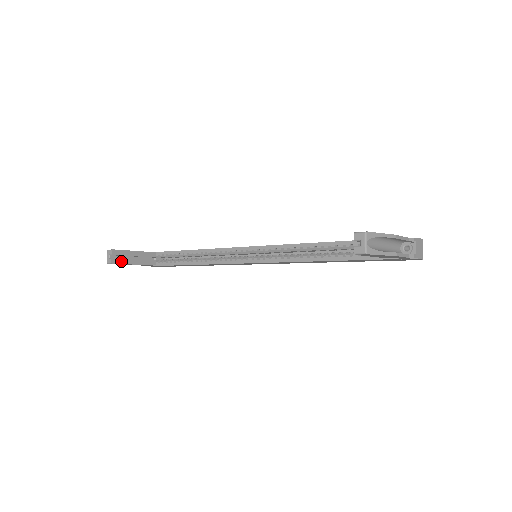
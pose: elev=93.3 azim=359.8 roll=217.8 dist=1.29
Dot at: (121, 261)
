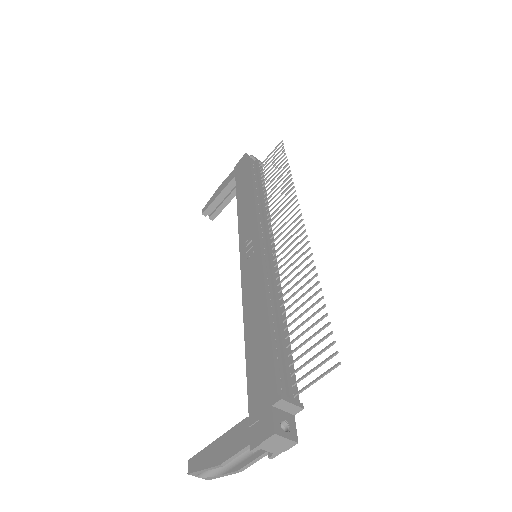
Dot at: (217, 212)
